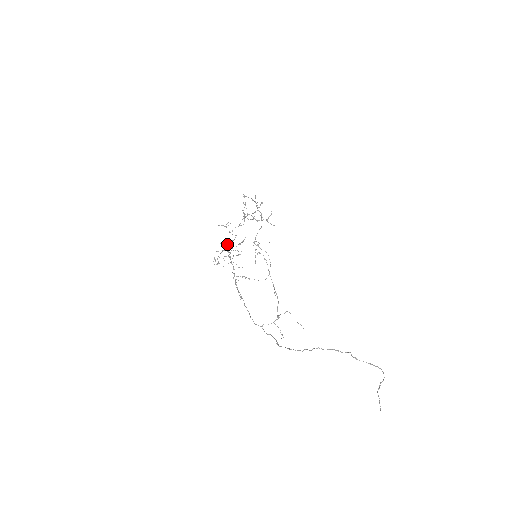
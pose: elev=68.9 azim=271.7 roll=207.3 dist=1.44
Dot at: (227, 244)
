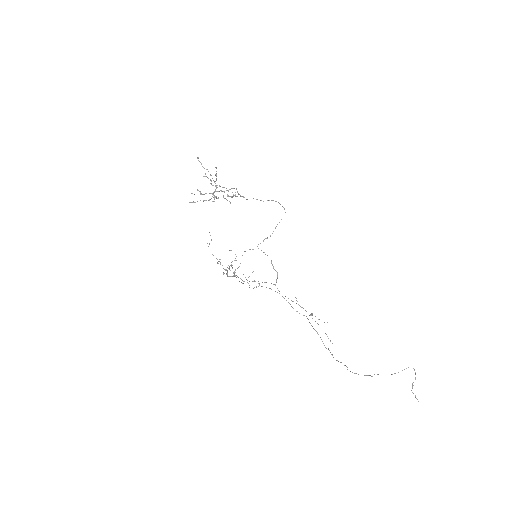
Dot at: occluded
